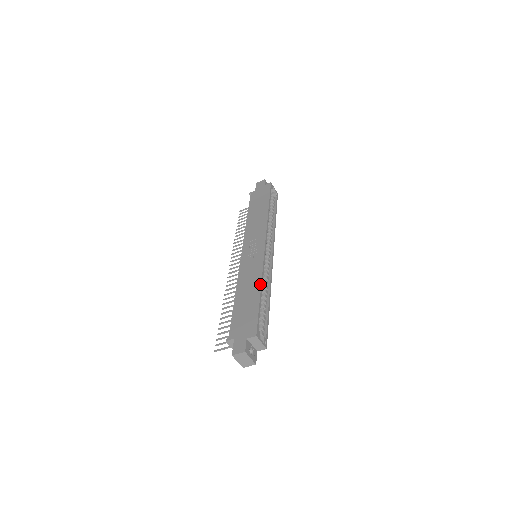
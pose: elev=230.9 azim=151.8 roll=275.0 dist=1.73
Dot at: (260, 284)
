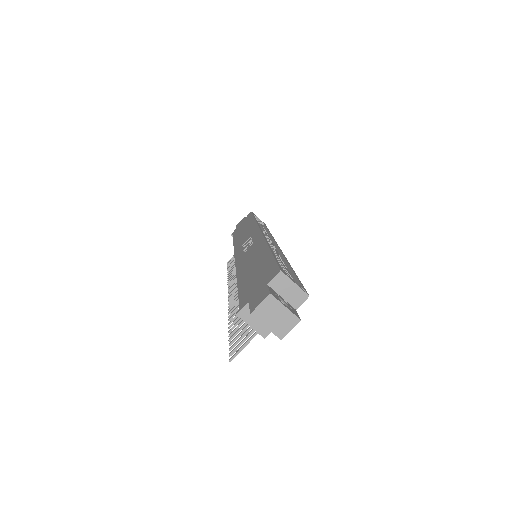
Dot at: (266, 246)
